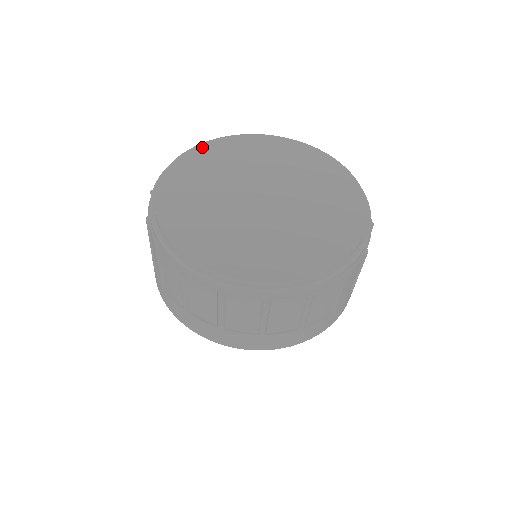
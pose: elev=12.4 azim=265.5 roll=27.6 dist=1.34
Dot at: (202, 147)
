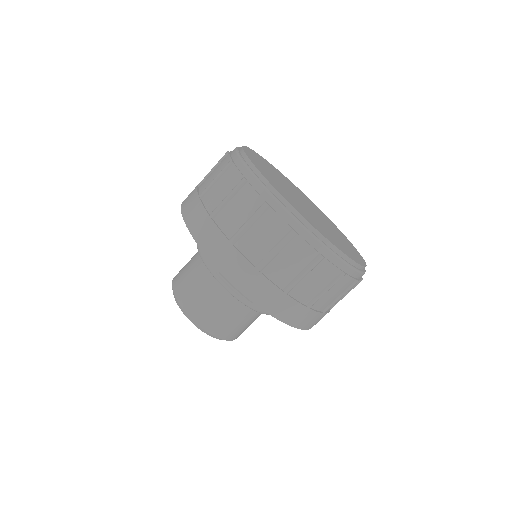
Dot at: (247, 150)
